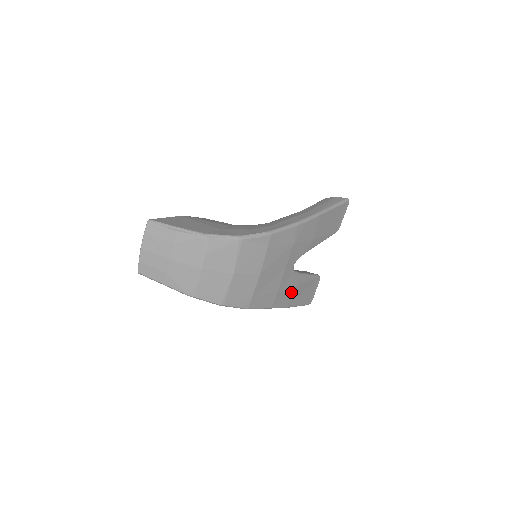
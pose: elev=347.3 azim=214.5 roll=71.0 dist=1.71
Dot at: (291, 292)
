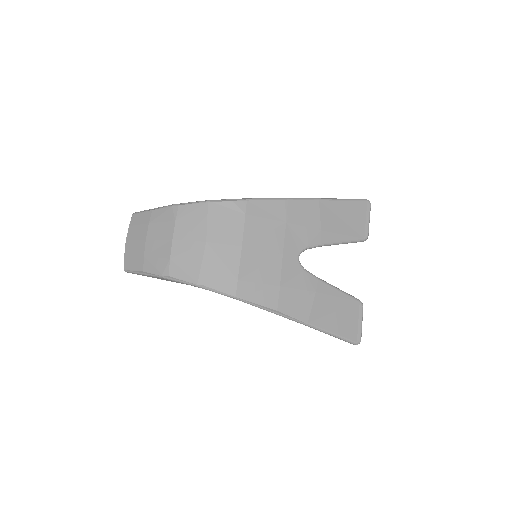
Dot at: (307, 299)
